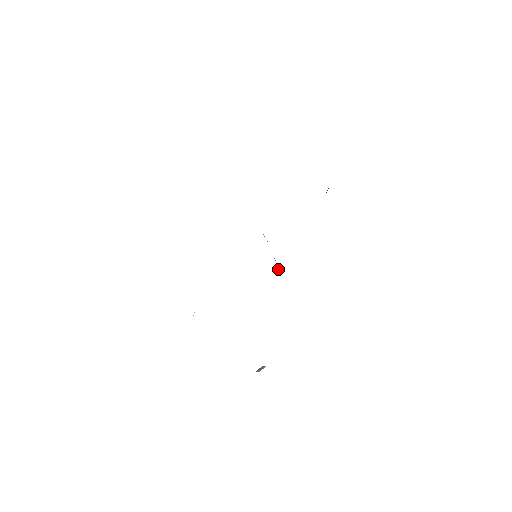
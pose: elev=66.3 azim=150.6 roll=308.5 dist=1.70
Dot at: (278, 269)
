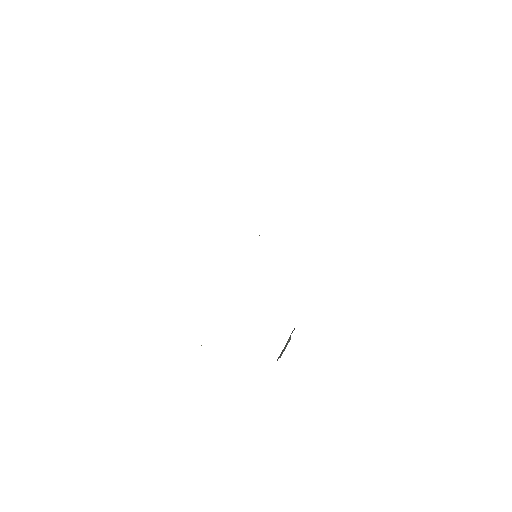
Dot at: occluded
